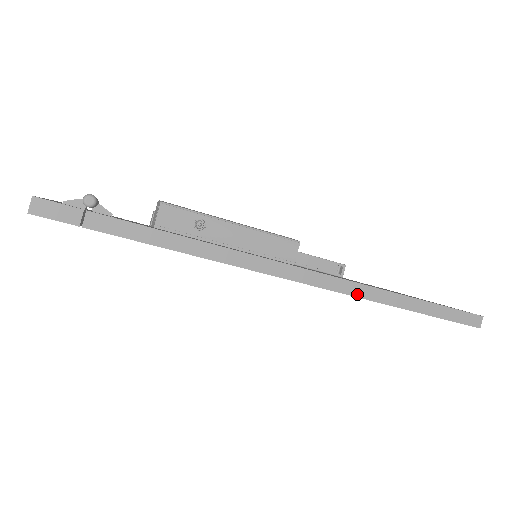
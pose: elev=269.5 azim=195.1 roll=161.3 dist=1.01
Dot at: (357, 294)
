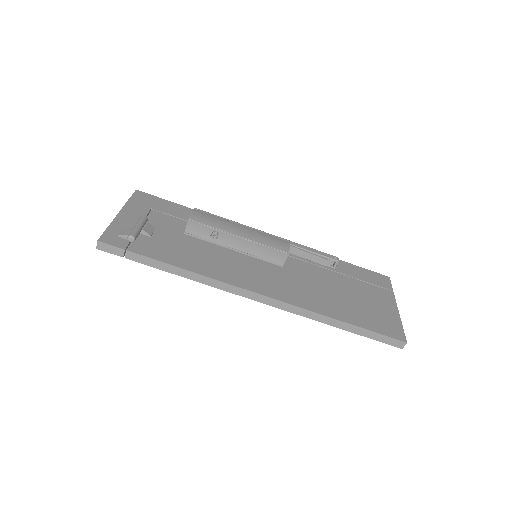
Dot at: (301, 314)
